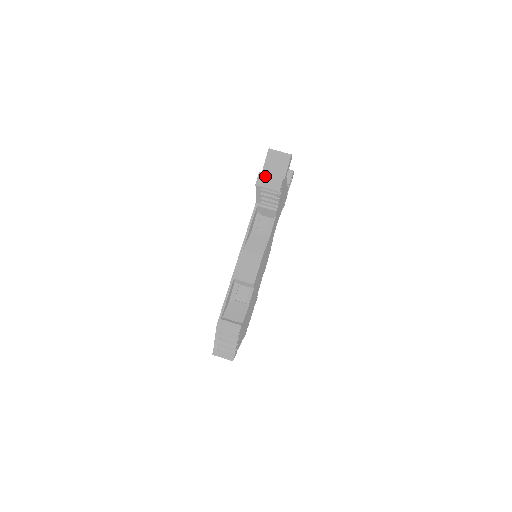
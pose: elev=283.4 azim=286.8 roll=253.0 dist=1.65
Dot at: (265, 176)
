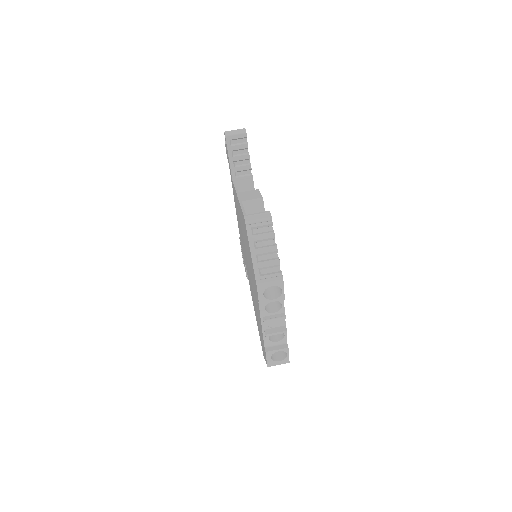
Dot at: (230, 131)
